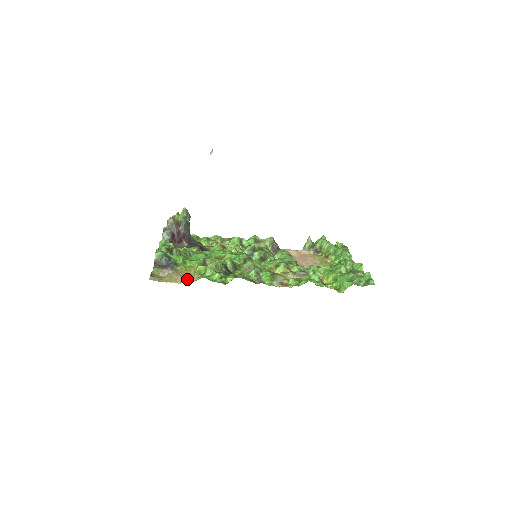
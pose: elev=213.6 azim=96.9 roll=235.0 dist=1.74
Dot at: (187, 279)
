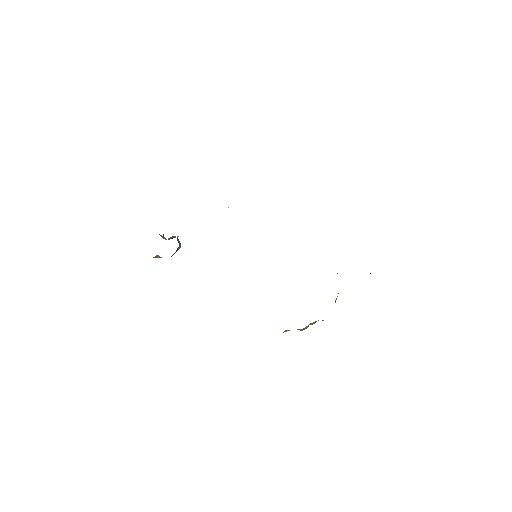
Dot at: occluded
